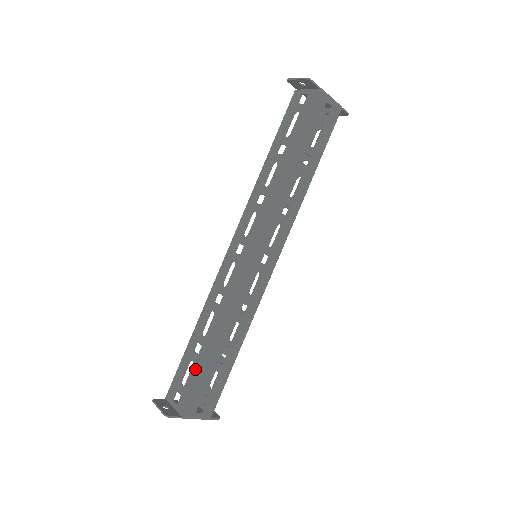
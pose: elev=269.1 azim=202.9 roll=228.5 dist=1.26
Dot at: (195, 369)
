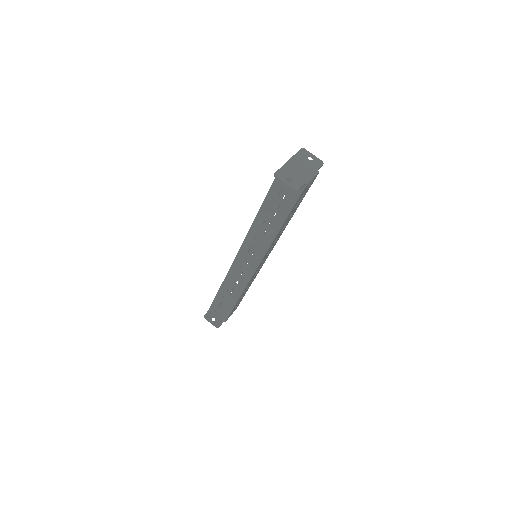
Dot at: (228, 307)
